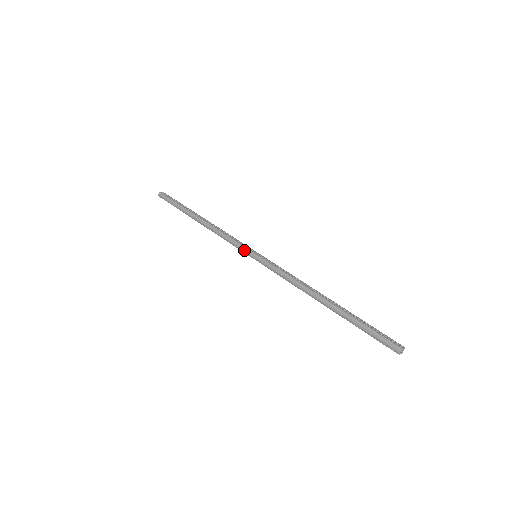
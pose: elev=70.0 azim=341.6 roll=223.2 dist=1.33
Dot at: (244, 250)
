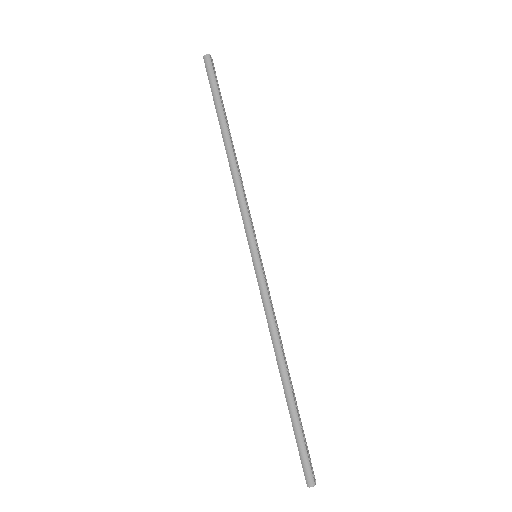
Dot at: (250, 238)
